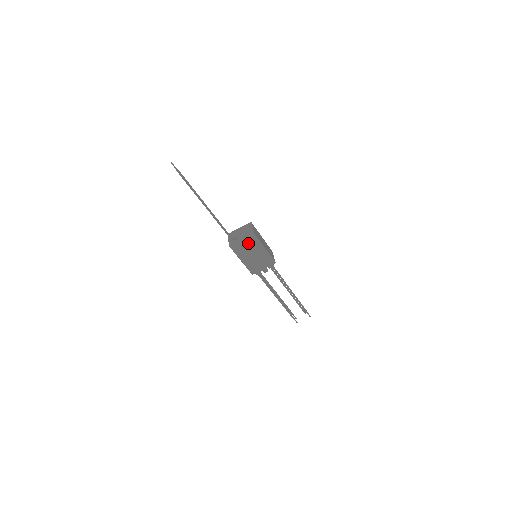
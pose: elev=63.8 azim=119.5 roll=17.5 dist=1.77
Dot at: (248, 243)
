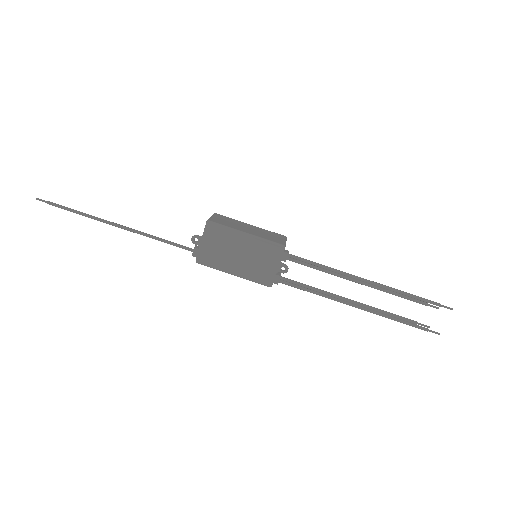
Dot at: (214, 241)
